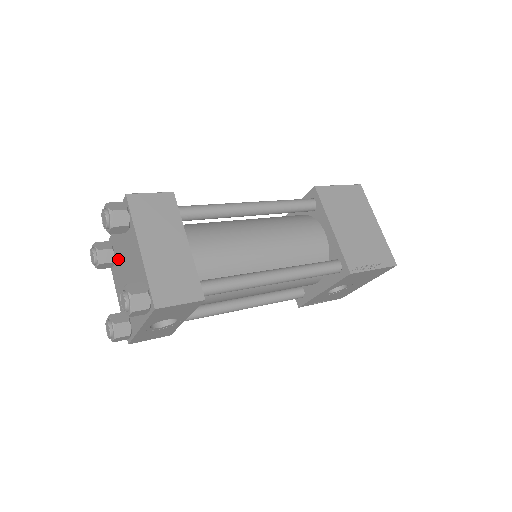
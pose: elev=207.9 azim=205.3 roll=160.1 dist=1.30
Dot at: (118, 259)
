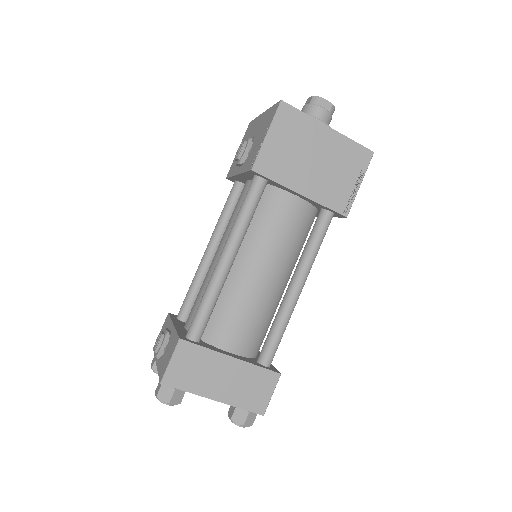
Dot at: occluded
